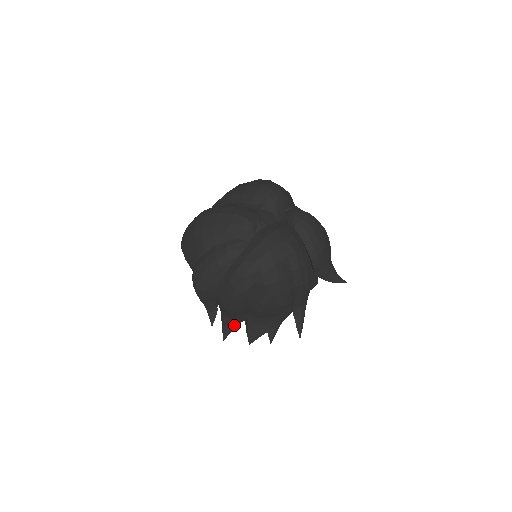
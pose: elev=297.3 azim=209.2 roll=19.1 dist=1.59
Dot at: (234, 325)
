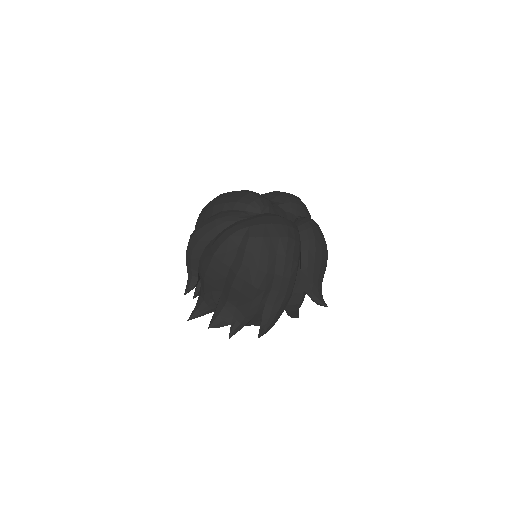
Dot at: (205, 309)
